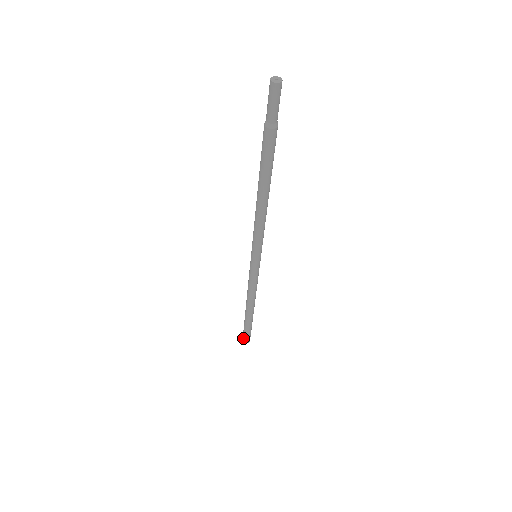
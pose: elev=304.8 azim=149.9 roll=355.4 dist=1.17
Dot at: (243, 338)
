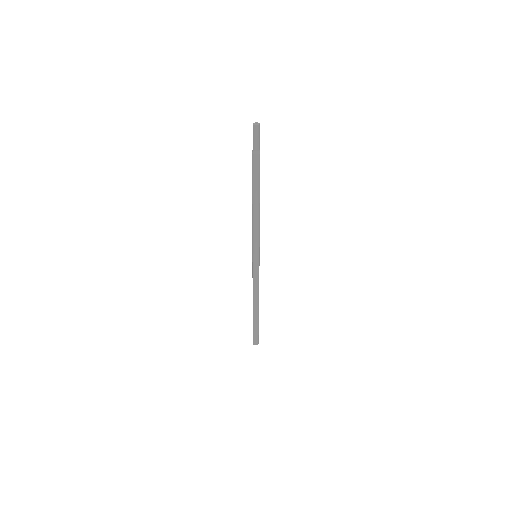
Dot at: (256, 341)
